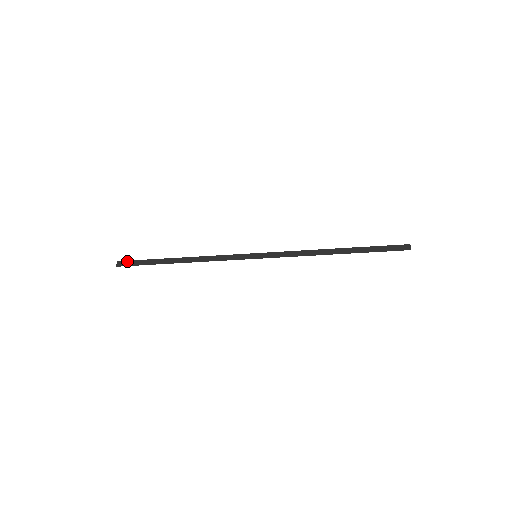
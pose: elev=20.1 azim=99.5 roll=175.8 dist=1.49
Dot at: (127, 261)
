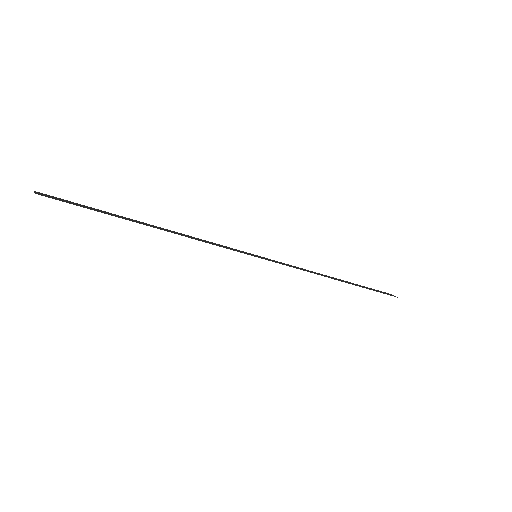
Dot at: (55, 197)
